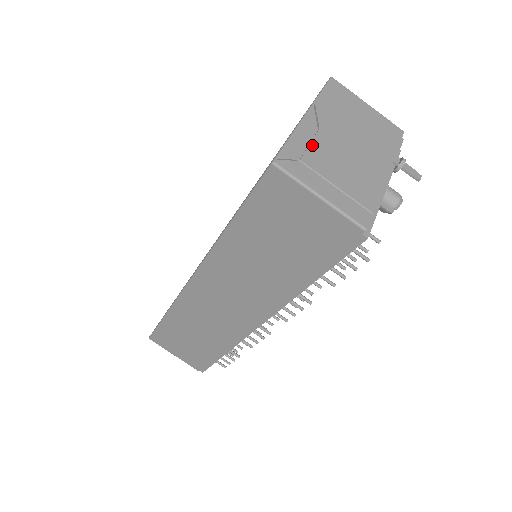
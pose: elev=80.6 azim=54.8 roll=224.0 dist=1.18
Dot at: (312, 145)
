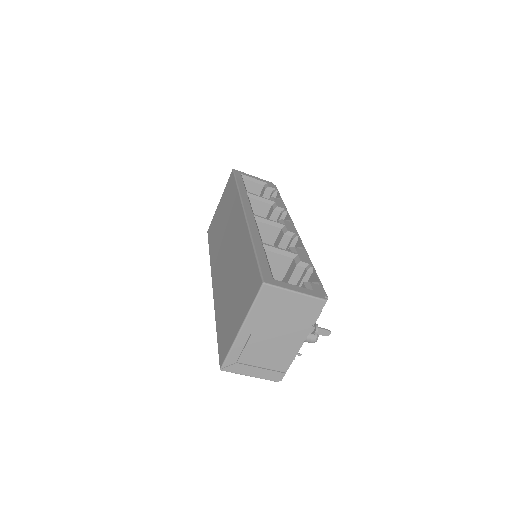
Dot at: (245, 349)
